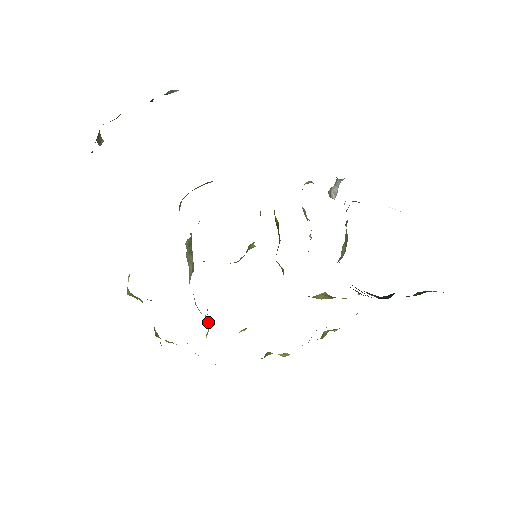
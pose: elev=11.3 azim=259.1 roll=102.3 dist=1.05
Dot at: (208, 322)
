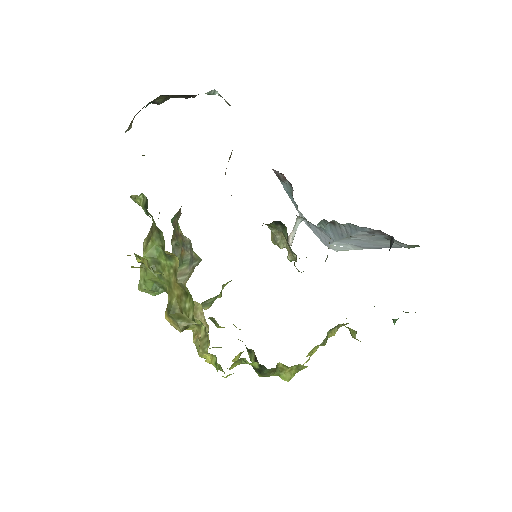
Dot at: occluded
